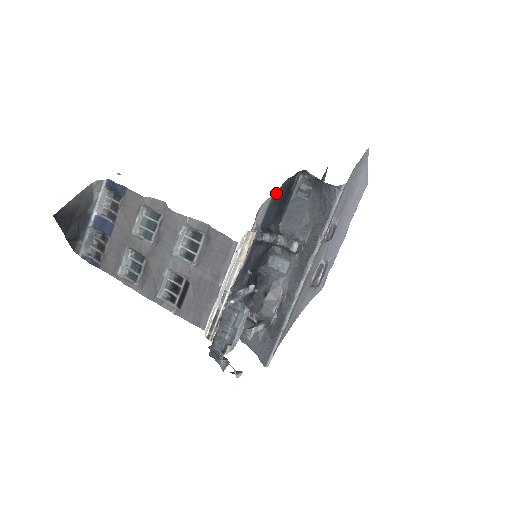
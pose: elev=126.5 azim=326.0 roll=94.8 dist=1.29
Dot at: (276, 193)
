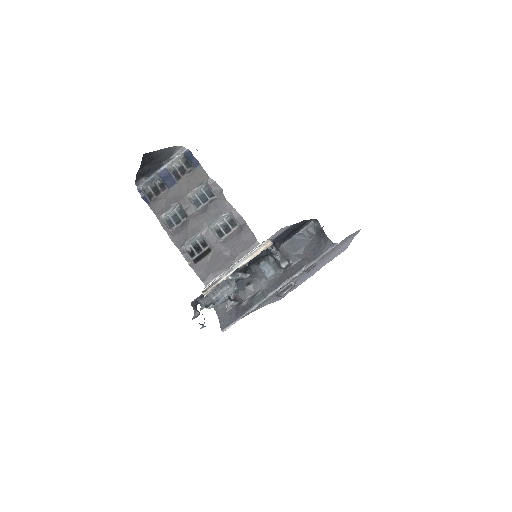
Dot at: (294, 225)
